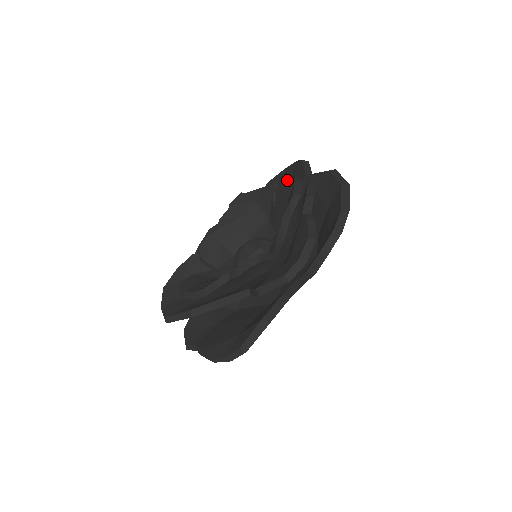
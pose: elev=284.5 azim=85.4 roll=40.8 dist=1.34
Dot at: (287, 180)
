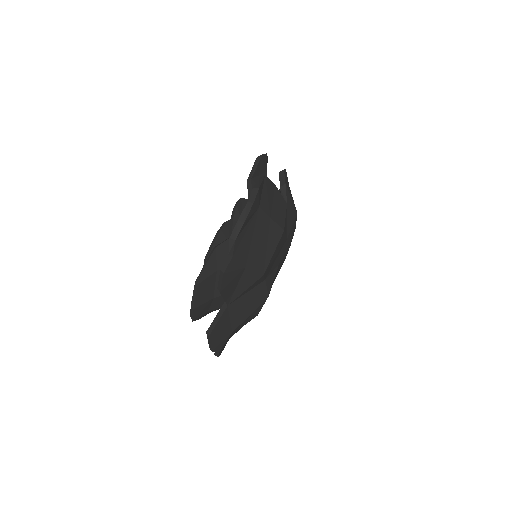
Dot at: occluded
